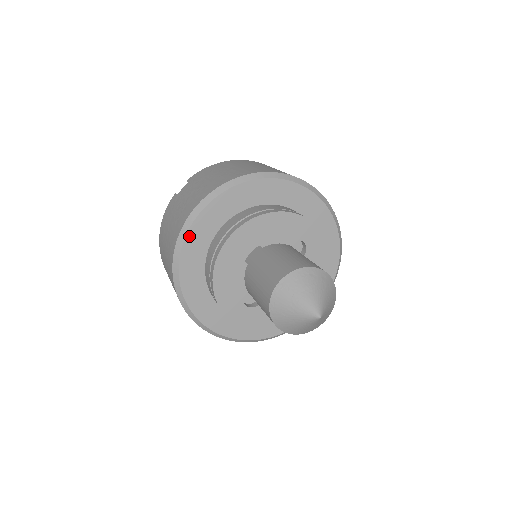
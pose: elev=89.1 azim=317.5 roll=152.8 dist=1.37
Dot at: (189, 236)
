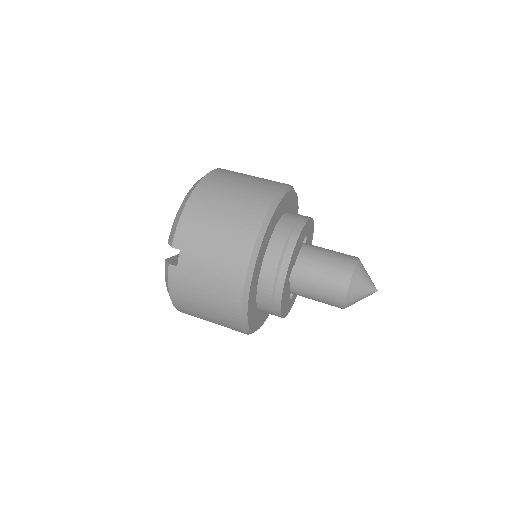
Dot at: (249, 302)
